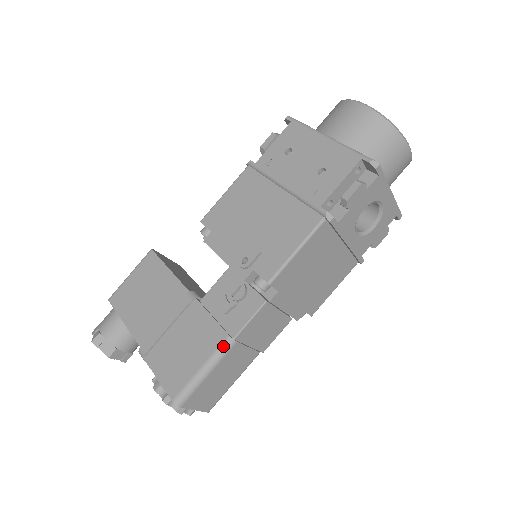
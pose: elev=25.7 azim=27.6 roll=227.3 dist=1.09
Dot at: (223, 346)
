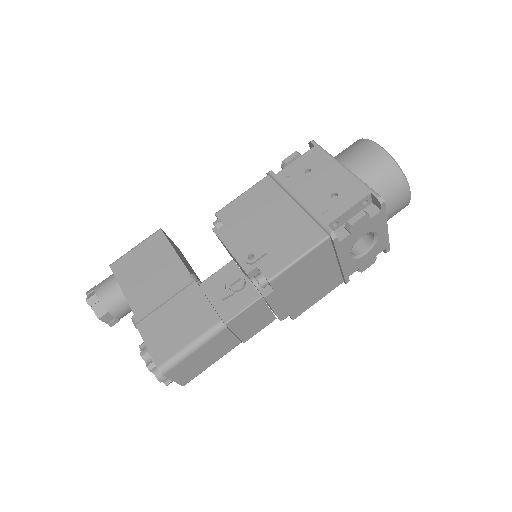
Dot at: (214, 328)
